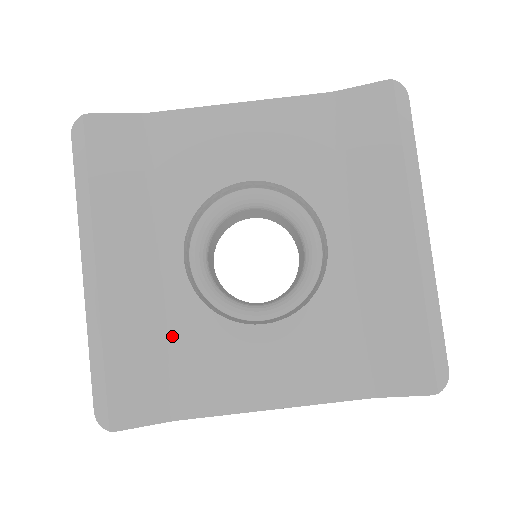
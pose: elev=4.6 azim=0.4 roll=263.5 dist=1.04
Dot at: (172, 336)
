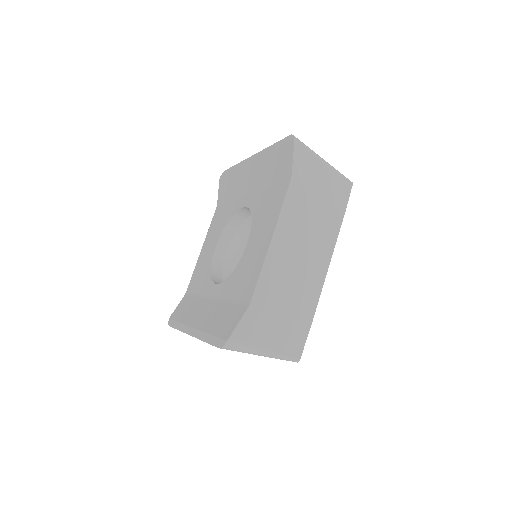
Dot at: (229, 297)
